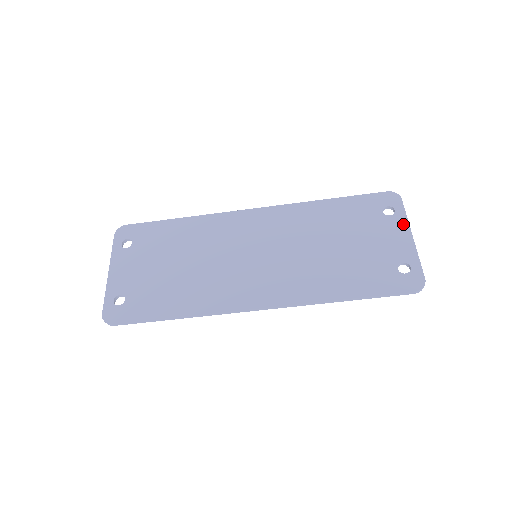
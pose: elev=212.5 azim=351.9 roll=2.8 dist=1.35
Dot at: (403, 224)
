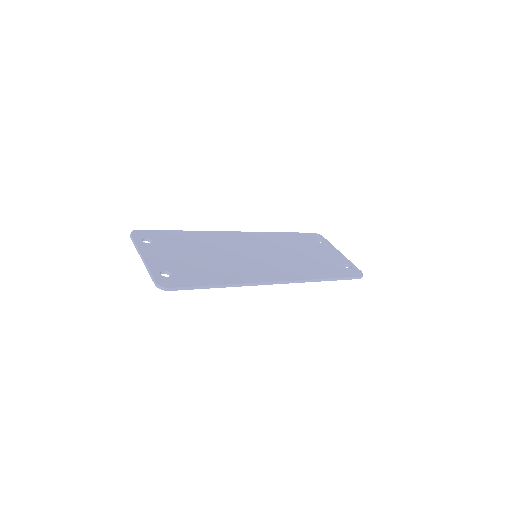
Dot at: (333, 247)
